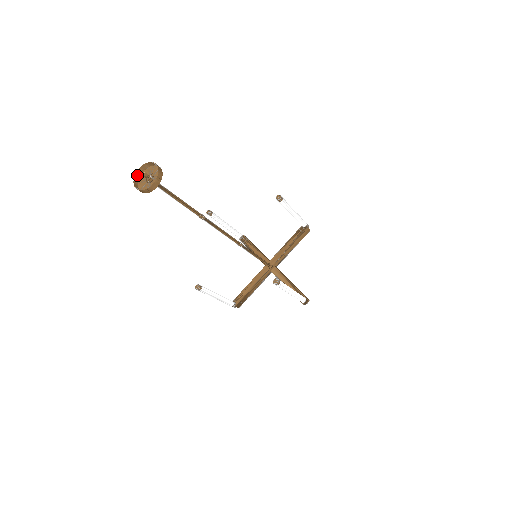
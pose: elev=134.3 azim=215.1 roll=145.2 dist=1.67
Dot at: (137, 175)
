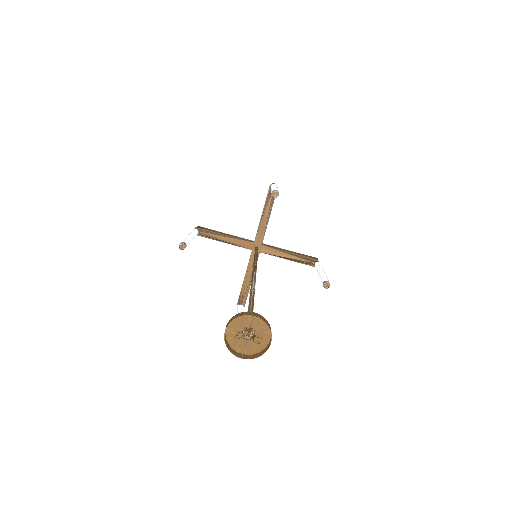
Dot at: (224, 339)
